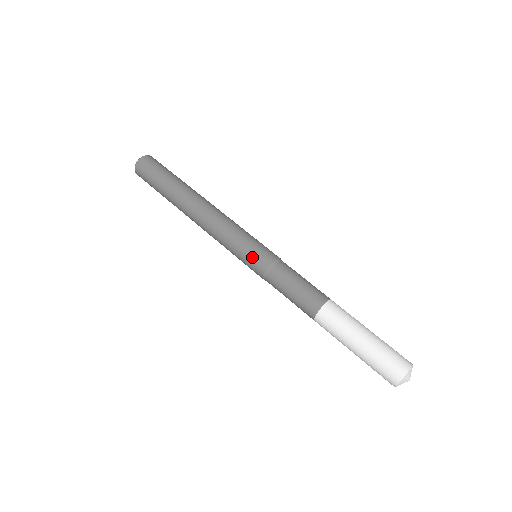
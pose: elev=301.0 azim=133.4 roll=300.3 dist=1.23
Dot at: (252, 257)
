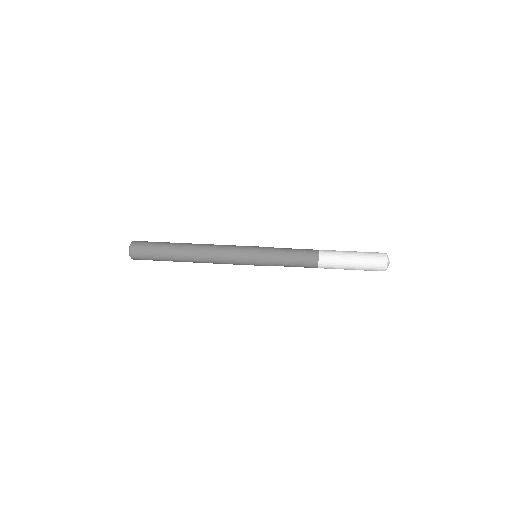
Dot at: (257, 249)
